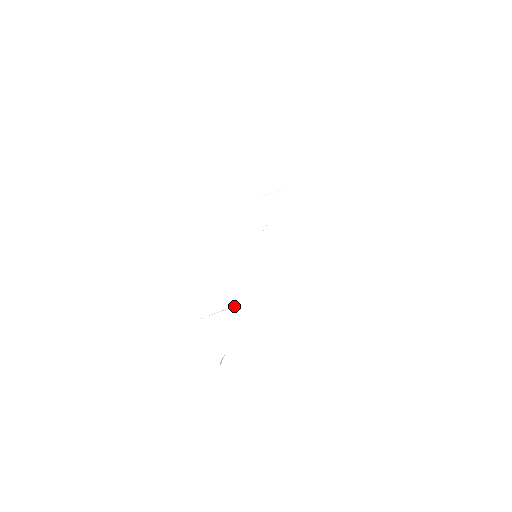
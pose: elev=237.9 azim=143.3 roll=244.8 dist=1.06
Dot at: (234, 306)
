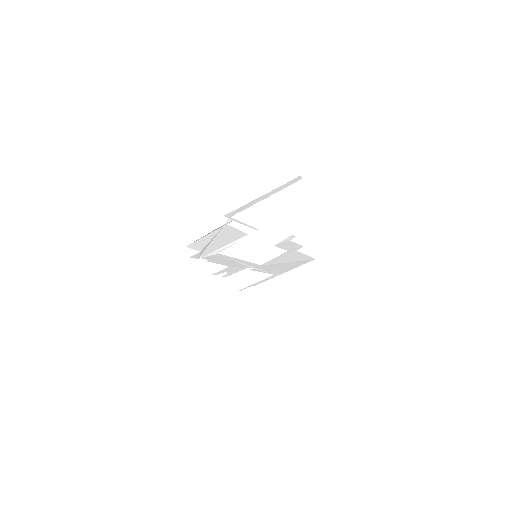
Dot at: (238, 241)
